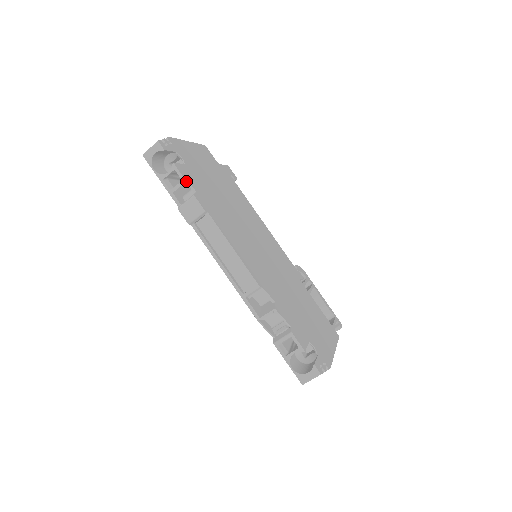
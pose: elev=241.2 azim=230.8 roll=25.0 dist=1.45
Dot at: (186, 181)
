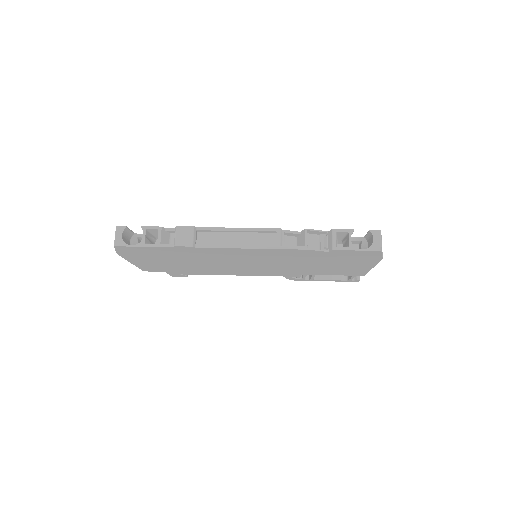
Dot at: (161, 227)
